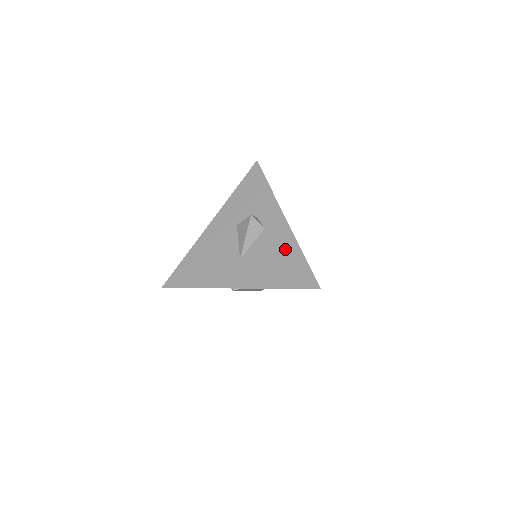
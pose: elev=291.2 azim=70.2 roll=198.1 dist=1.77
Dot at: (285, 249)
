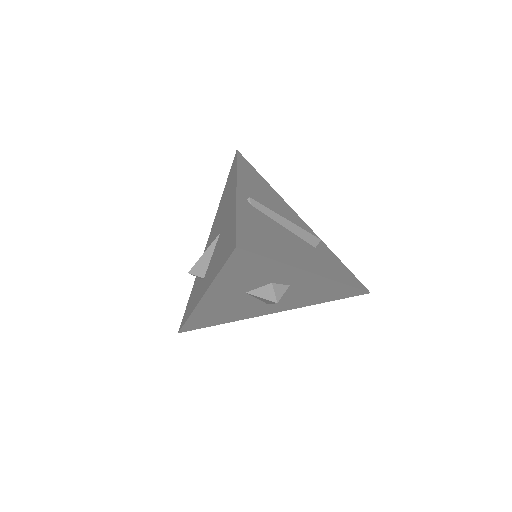
Dot at: (324, 289)
